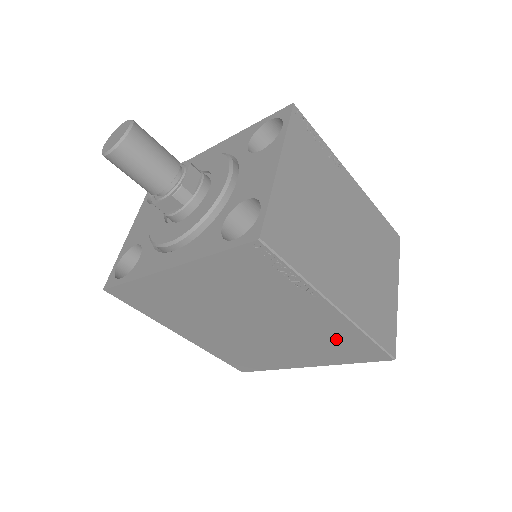
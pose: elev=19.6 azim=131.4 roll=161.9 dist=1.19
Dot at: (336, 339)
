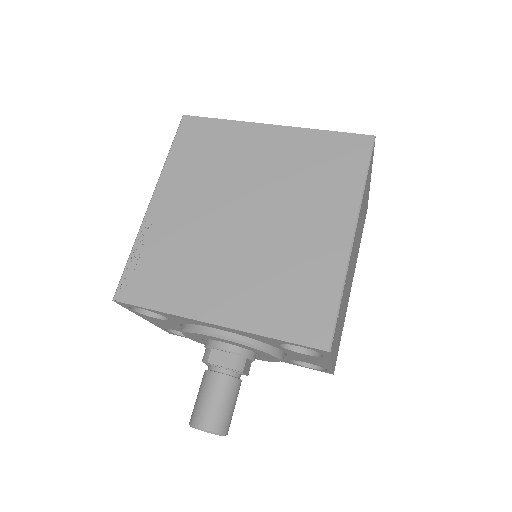
Dot at: occluded
